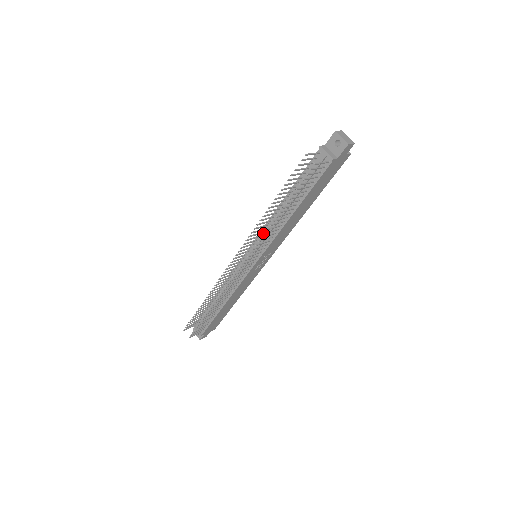
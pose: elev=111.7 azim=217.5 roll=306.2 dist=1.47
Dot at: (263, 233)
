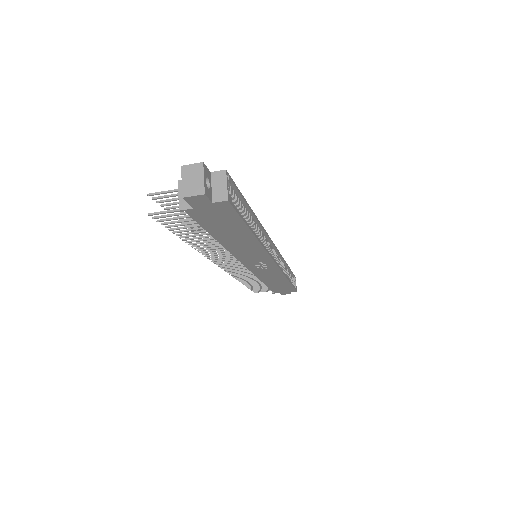
Dot at: occluded
